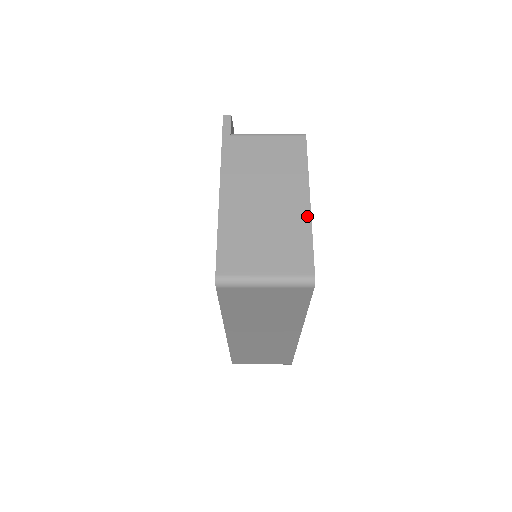
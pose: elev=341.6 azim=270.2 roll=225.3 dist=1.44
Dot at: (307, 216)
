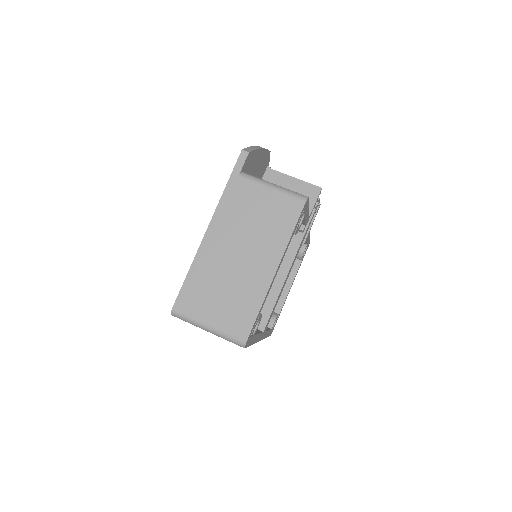
Dot at: (266, 286)
